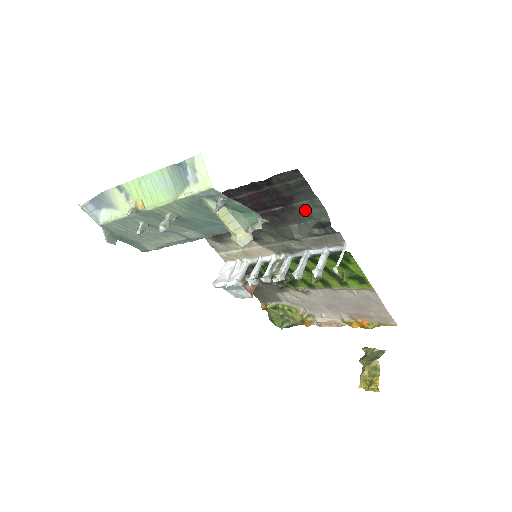
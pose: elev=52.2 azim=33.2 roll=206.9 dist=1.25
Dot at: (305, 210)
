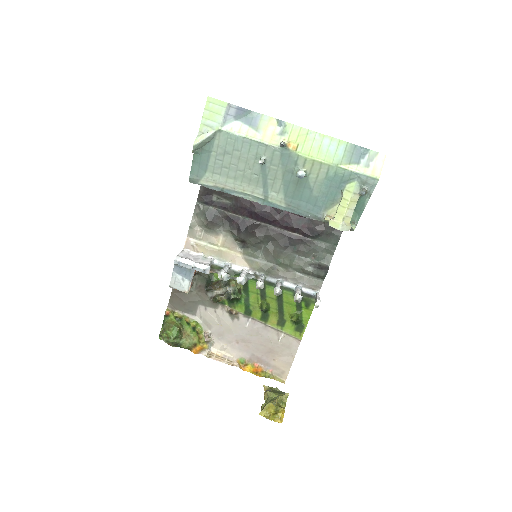
Dot at: (317, 249)
